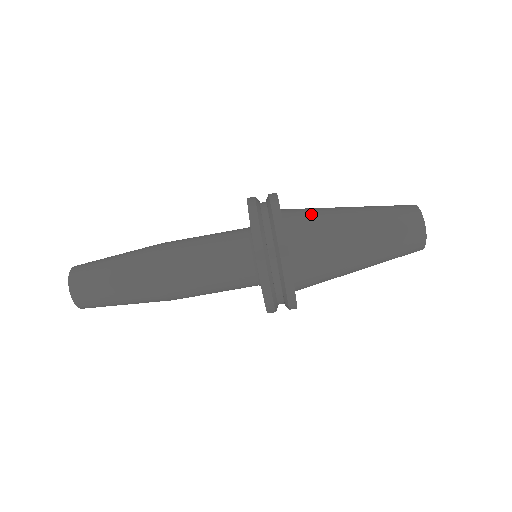
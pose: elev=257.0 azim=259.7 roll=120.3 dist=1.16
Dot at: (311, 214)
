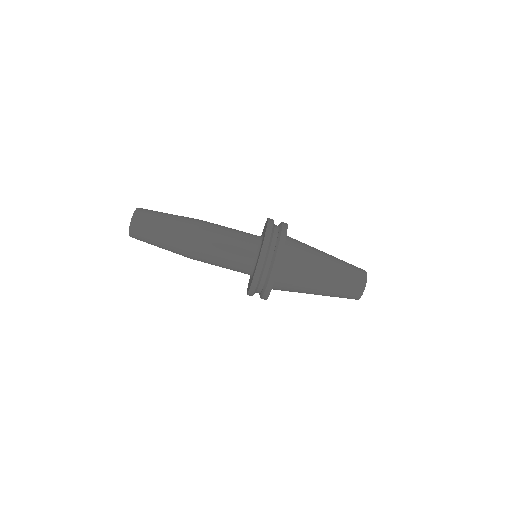
Dot at: (299, 264)
